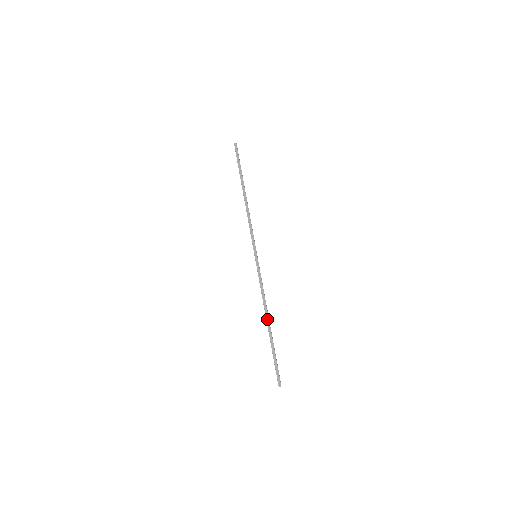
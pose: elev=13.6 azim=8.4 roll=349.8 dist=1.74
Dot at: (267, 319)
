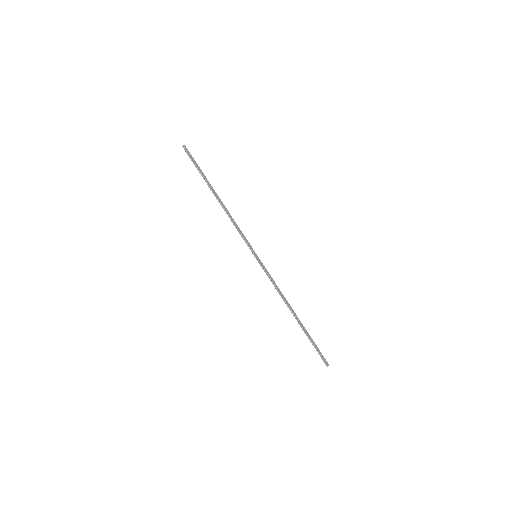
Dot at: (293, 311)
